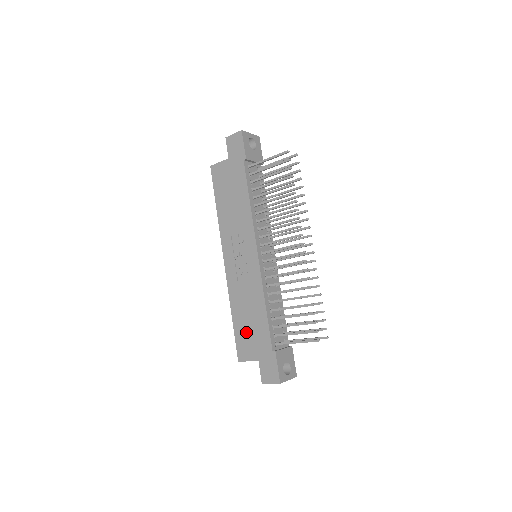
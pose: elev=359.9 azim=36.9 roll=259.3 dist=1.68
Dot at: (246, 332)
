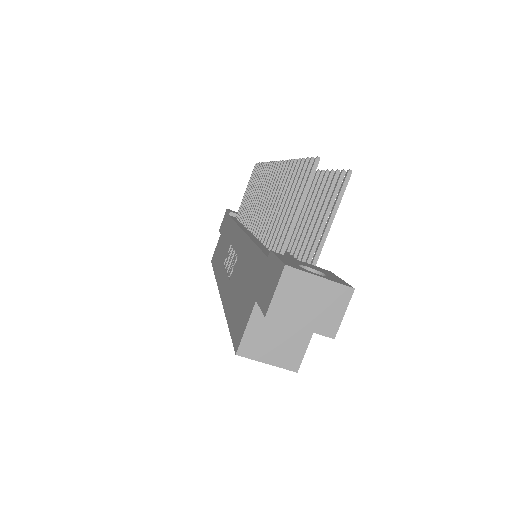
Dot at: (240, 302)
